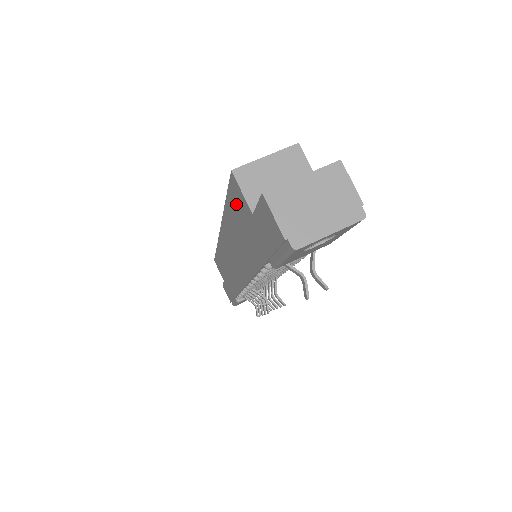
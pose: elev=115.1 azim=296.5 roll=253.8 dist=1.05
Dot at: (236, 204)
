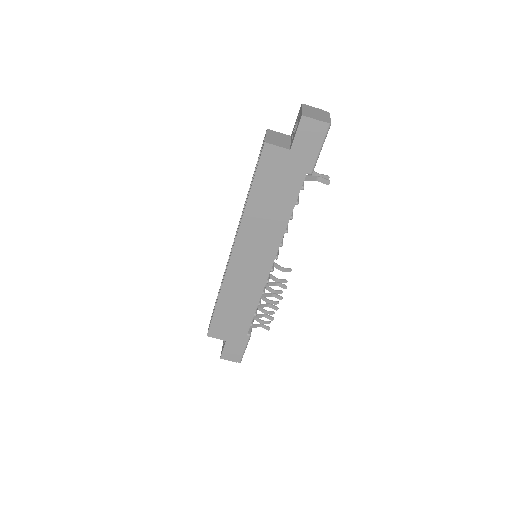
Dot at: (268, 169)
